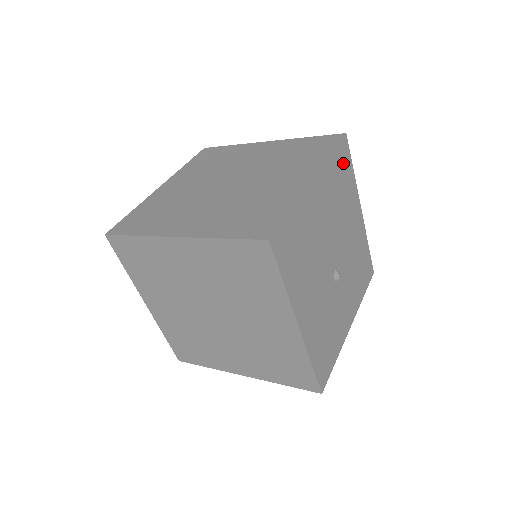
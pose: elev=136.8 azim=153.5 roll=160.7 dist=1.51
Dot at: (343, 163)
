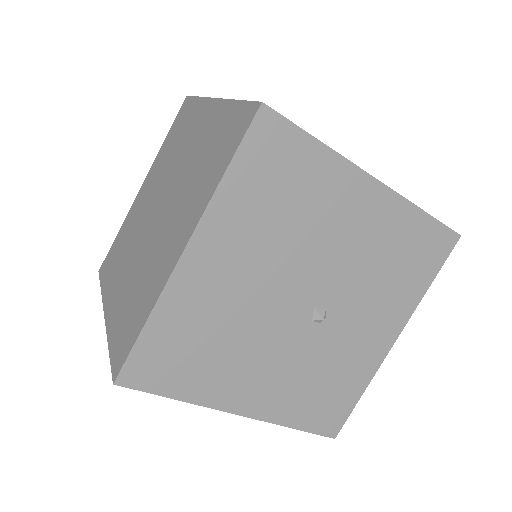
Dot at: (273, 158)
